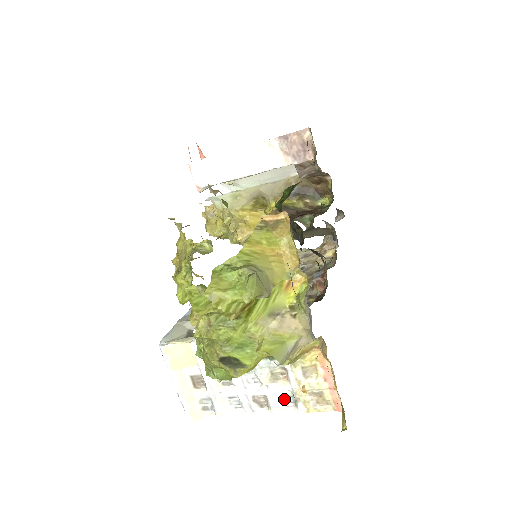
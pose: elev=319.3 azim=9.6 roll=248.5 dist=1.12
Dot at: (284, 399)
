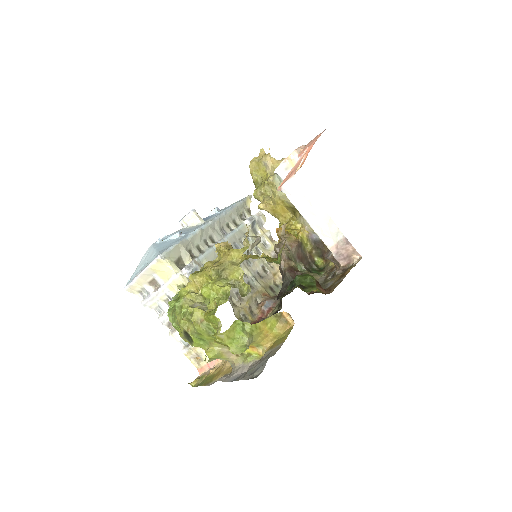
Dot at: occluded
